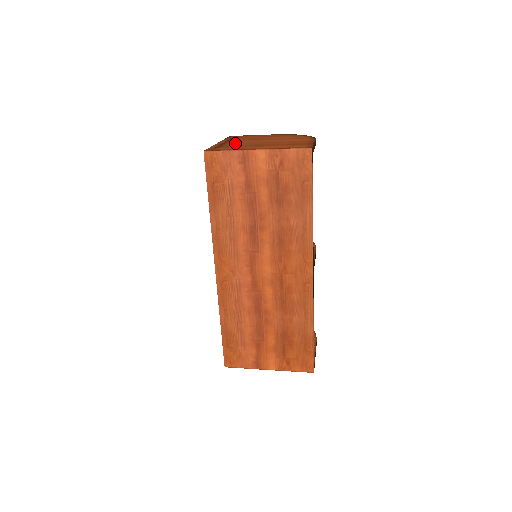
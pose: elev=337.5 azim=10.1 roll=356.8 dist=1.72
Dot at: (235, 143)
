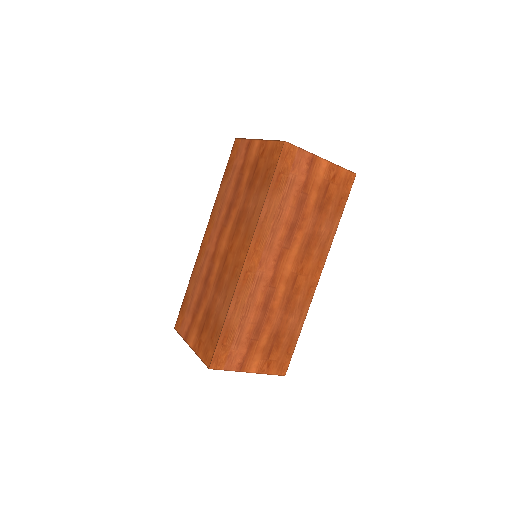
Dot at: occluded
